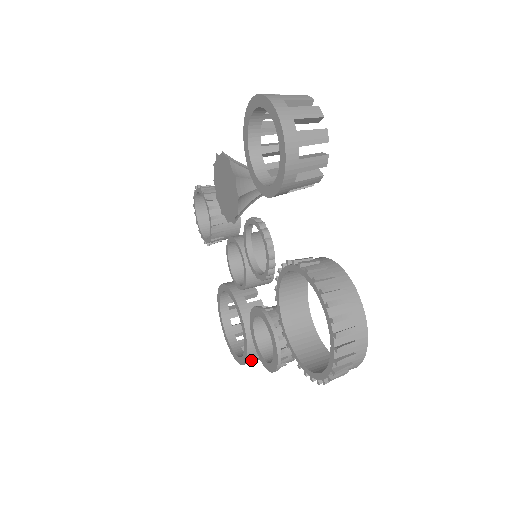
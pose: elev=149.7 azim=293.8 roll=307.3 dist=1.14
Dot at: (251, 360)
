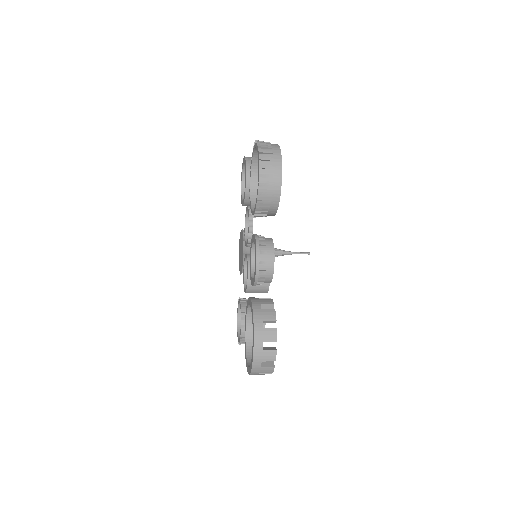
Dot at: (259, 328)
